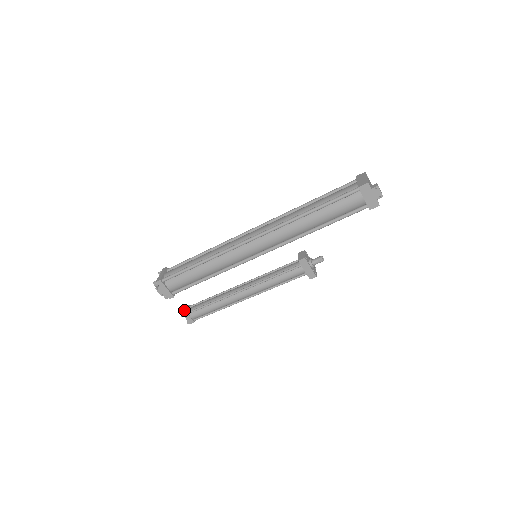
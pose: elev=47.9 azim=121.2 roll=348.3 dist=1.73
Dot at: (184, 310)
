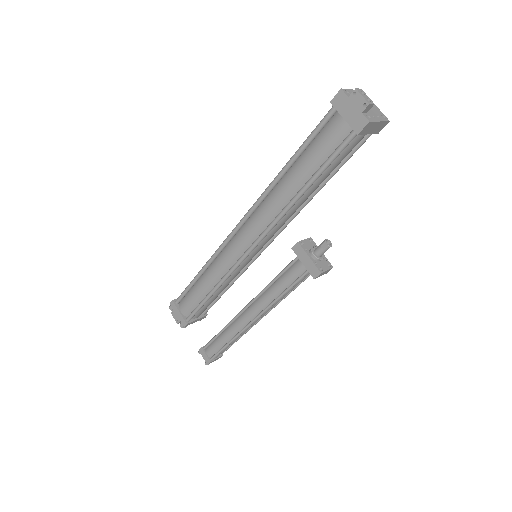
Dot at: occluded
